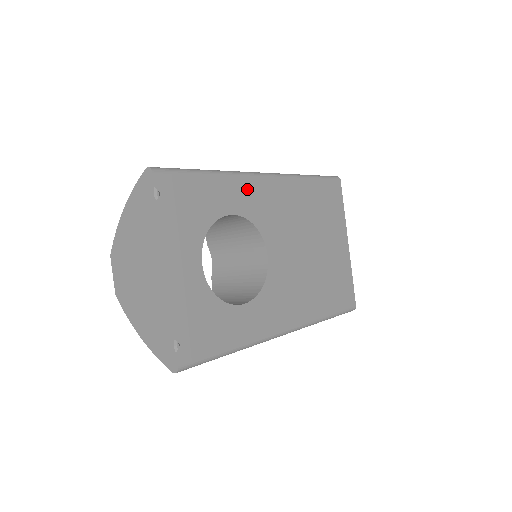
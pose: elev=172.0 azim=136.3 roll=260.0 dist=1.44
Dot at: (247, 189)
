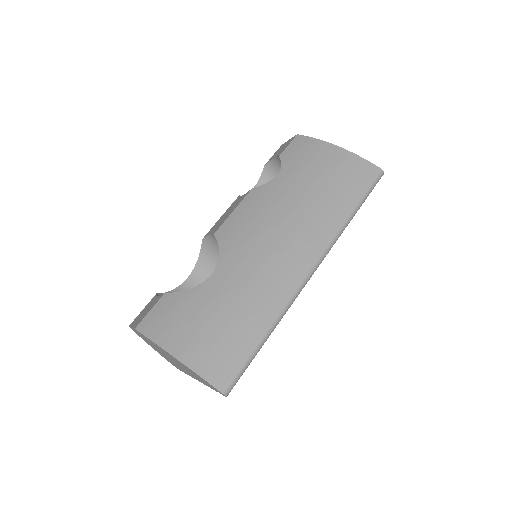
Dot at: occluded
